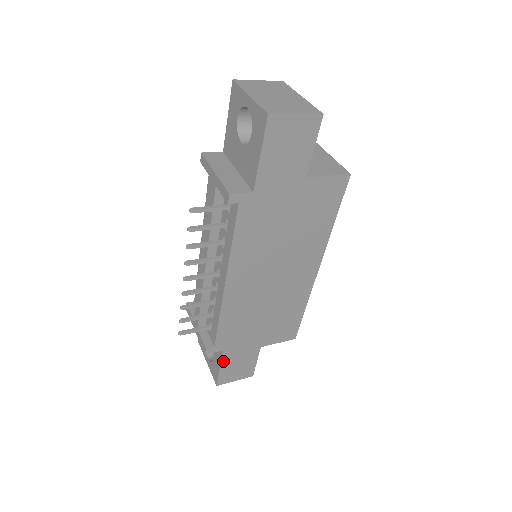
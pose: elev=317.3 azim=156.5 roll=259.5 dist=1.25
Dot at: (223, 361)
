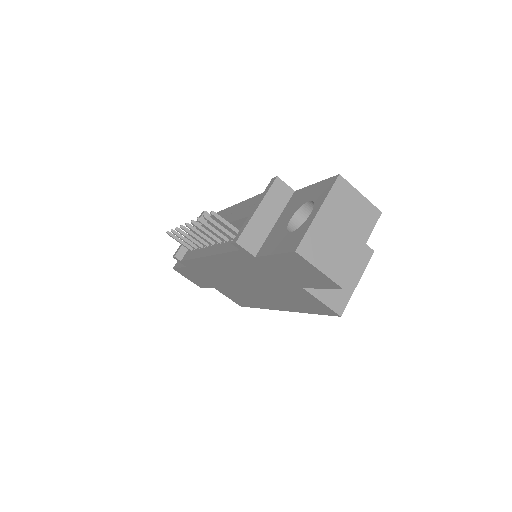
Dot at: (184, 268)
